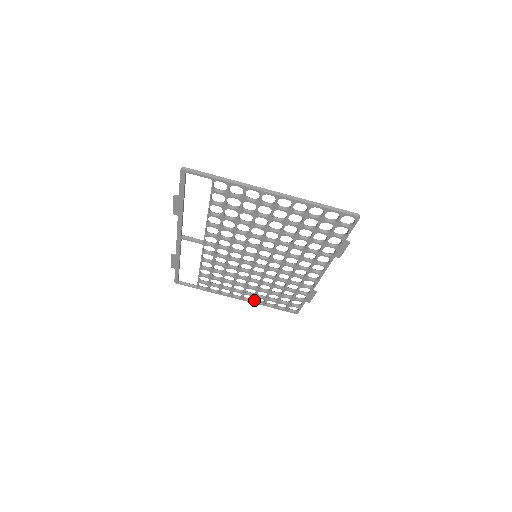
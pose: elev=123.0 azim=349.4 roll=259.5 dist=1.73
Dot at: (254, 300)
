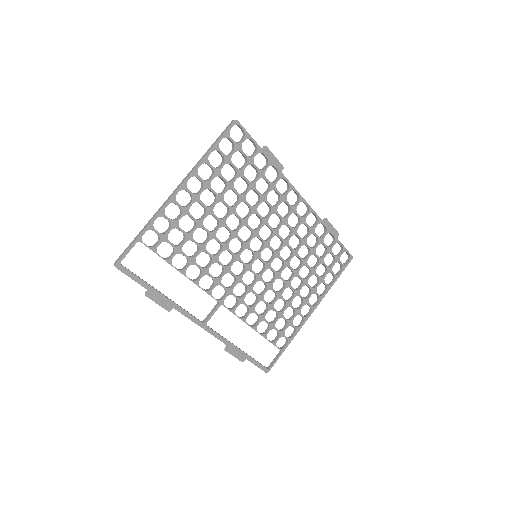
Dot at: (319, 296)
